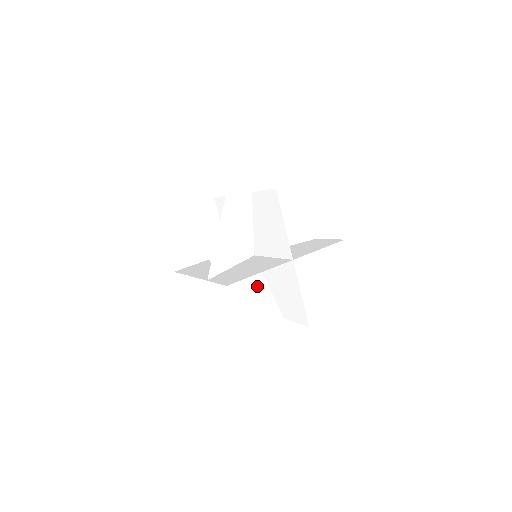
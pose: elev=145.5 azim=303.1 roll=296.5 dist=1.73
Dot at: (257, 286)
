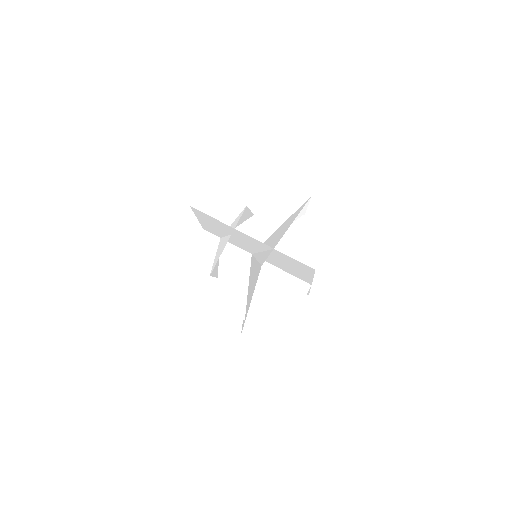
Dot at: occluded
